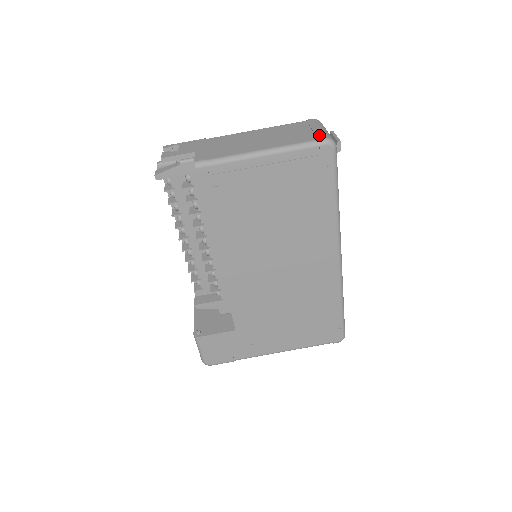
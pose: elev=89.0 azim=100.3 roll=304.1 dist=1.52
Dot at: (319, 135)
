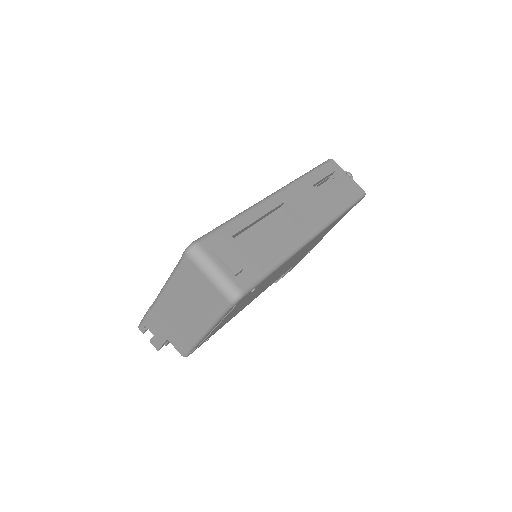
Dot at: (221, 298)
